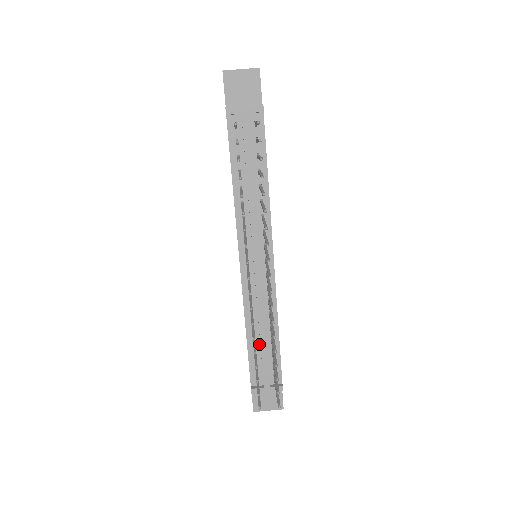
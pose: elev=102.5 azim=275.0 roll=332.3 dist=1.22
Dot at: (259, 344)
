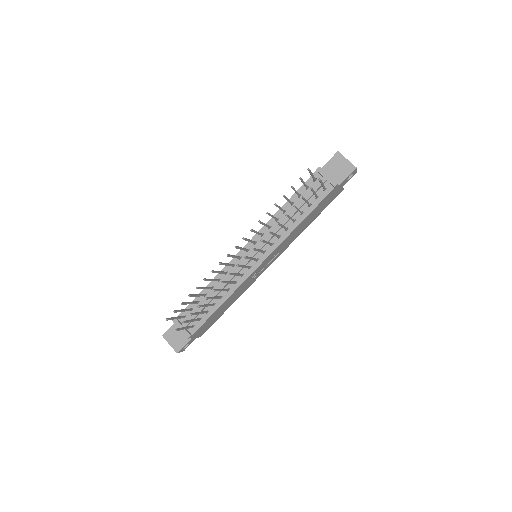
Dot at: occluded
